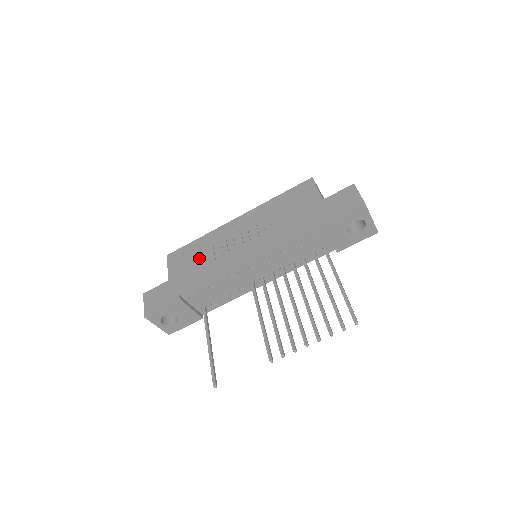
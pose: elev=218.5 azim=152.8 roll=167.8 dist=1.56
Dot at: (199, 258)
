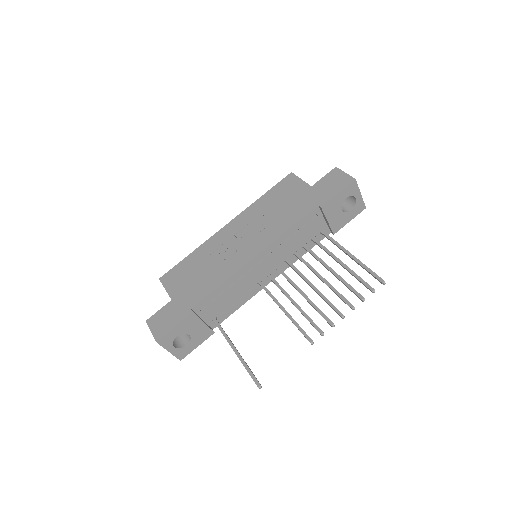
Dot at: (199, 270)
